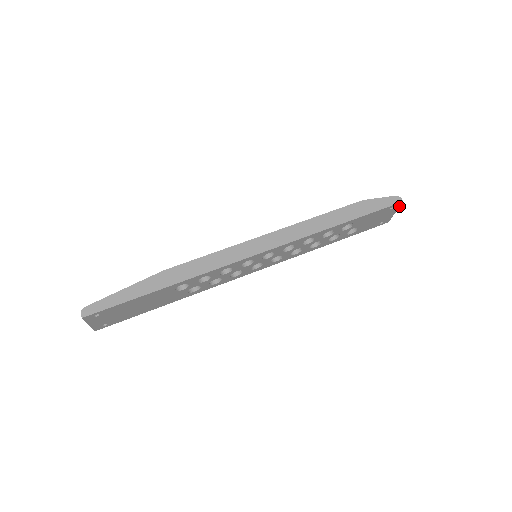
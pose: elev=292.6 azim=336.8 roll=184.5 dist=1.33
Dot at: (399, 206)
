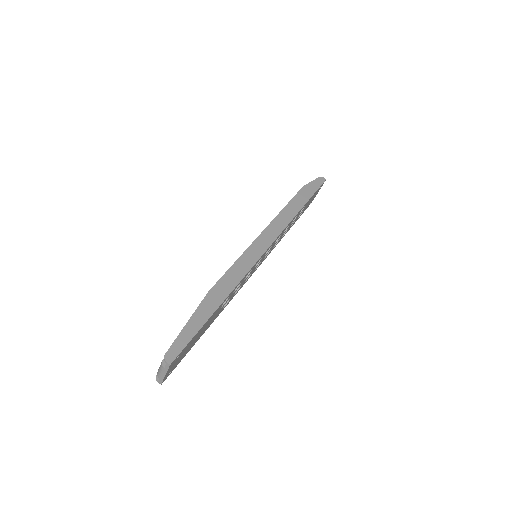
Dot at: (322, 185)
